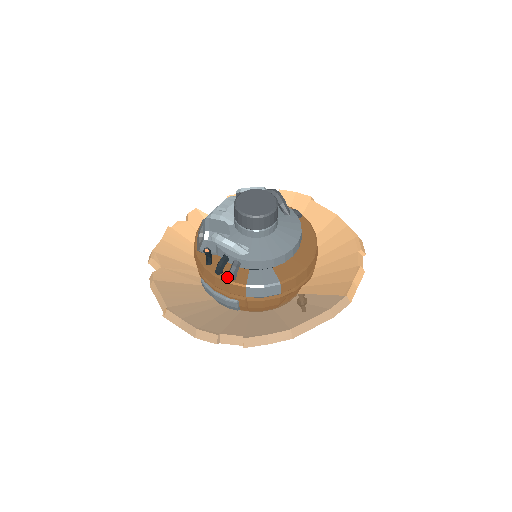
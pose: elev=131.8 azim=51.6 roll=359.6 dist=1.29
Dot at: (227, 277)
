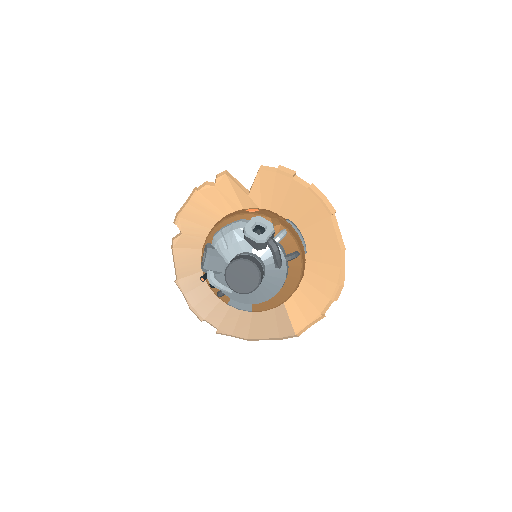
Dot at: (216, 292)
